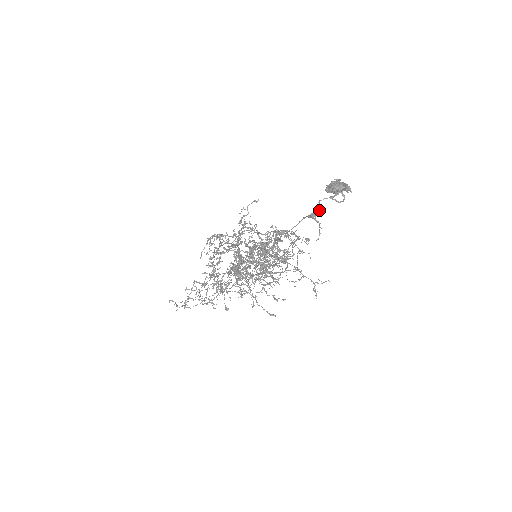
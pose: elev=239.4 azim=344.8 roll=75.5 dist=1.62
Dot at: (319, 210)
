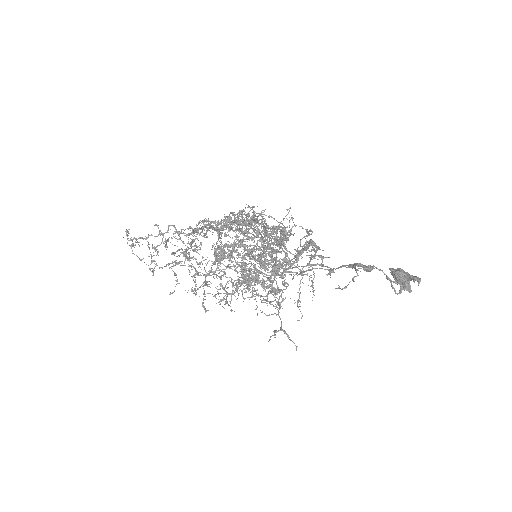
Dot at: (369, 267)
